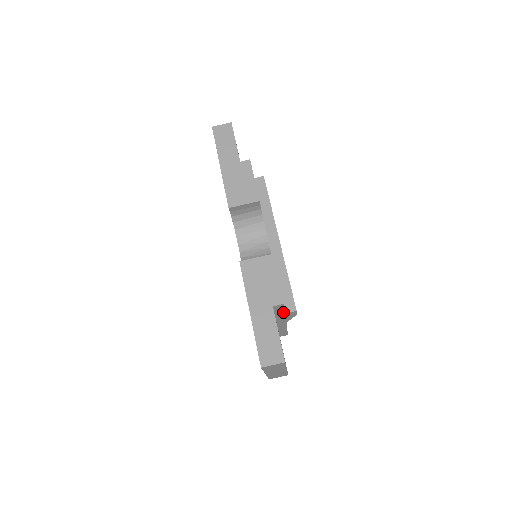
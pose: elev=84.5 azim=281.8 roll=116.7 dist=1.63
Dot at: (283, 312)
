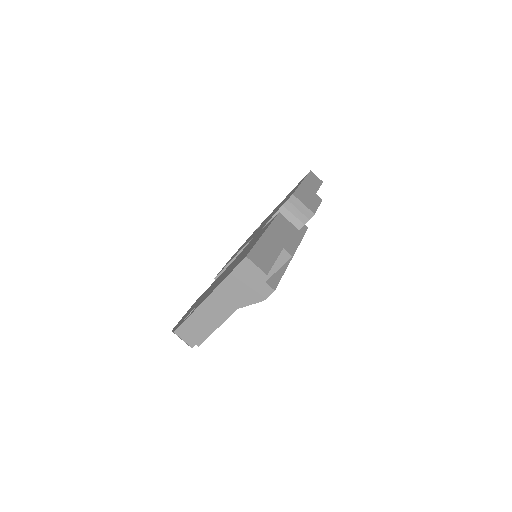
Dot at: (268, 277)
